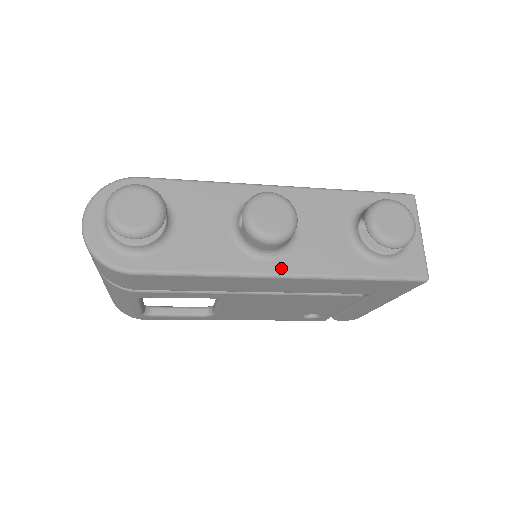
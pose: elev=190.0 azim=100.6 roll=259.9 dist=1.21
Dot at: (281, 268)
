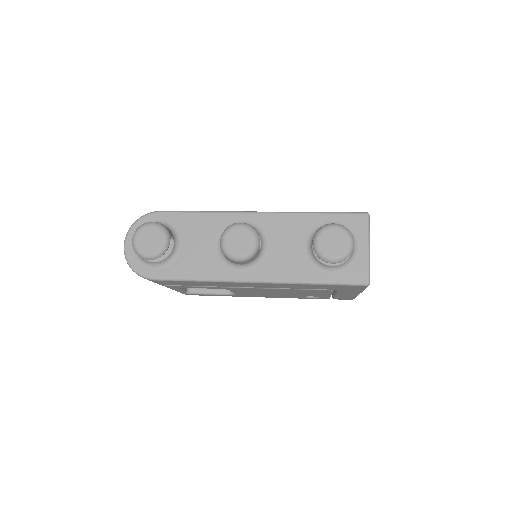
Dot at: (252, 276)
